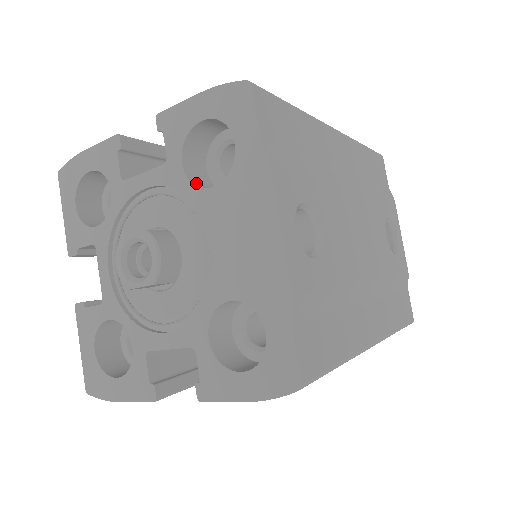
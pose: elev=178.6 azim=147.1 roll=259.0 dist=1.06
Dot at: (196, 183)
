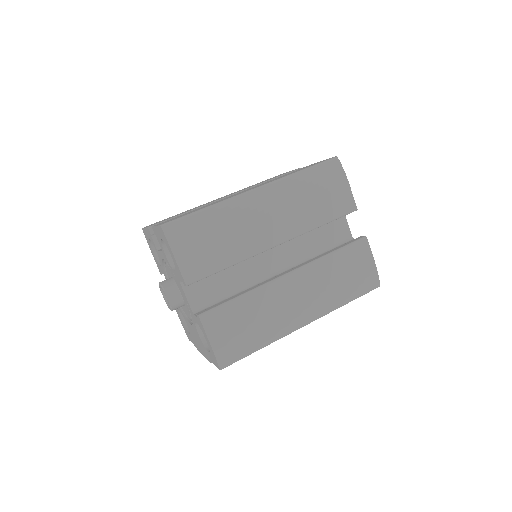
Dot at: occluded
